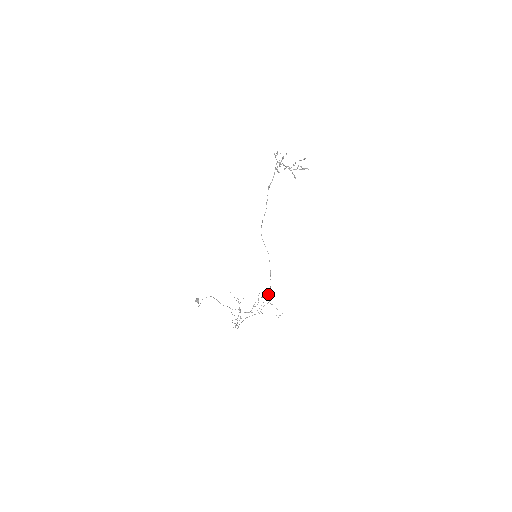
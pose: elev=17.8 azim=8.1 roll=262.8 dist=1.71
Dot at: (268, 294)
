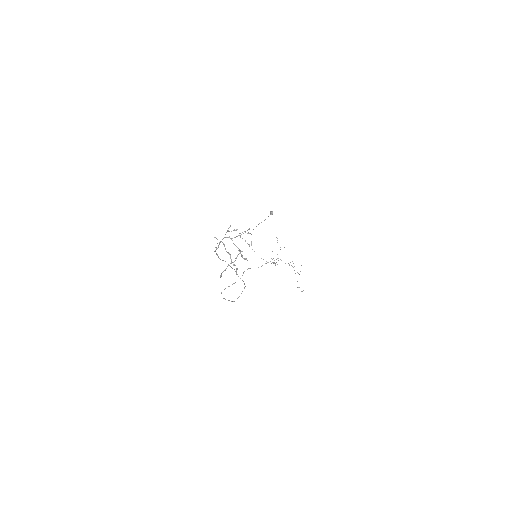
Dot at: occluded
